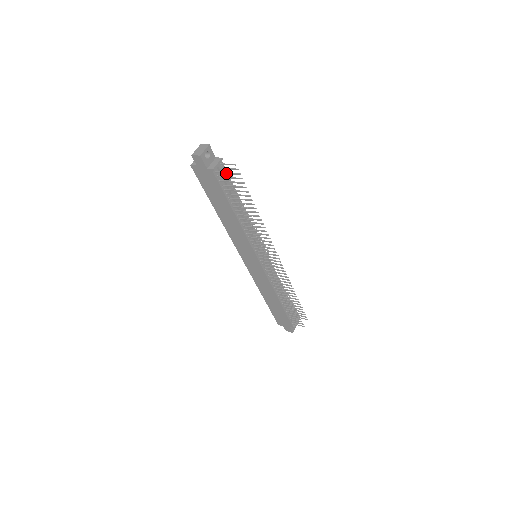
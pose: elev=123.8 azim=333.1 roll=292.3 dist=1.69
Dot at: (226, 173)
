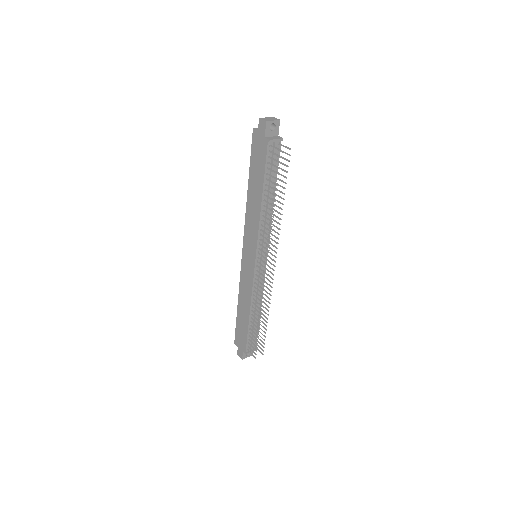
Dot at: occluded
